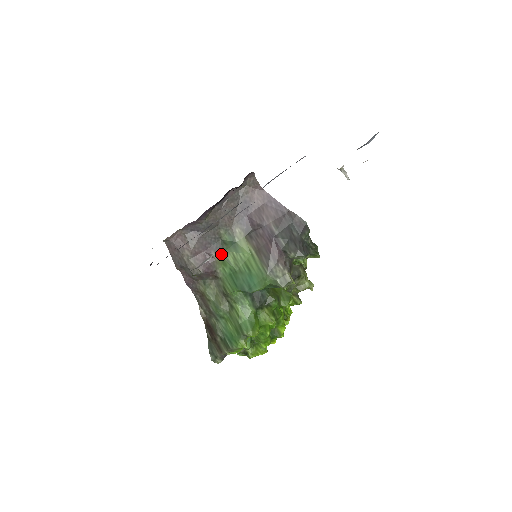
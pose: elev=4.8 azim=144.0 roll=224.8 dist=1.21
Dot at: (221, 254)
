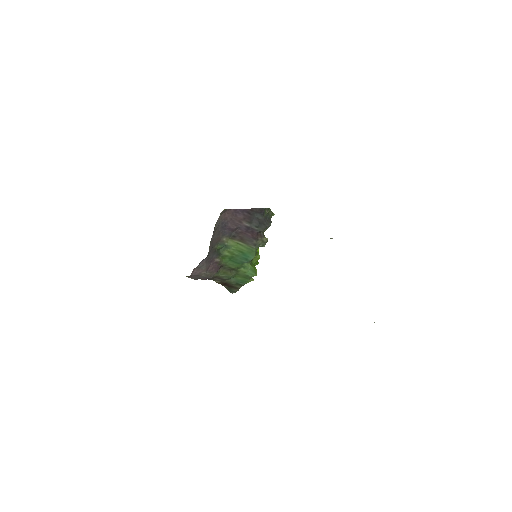
Dot at: (220, 256)
